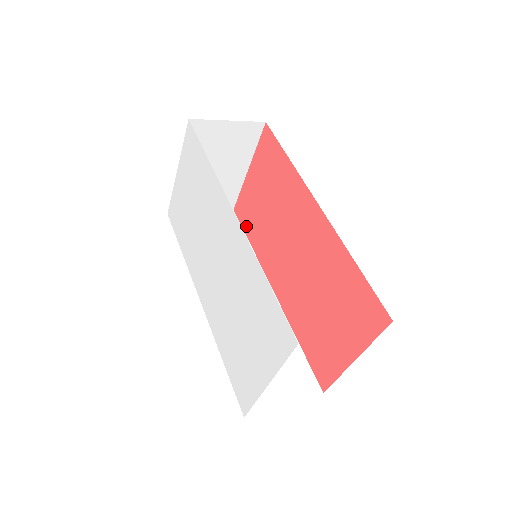
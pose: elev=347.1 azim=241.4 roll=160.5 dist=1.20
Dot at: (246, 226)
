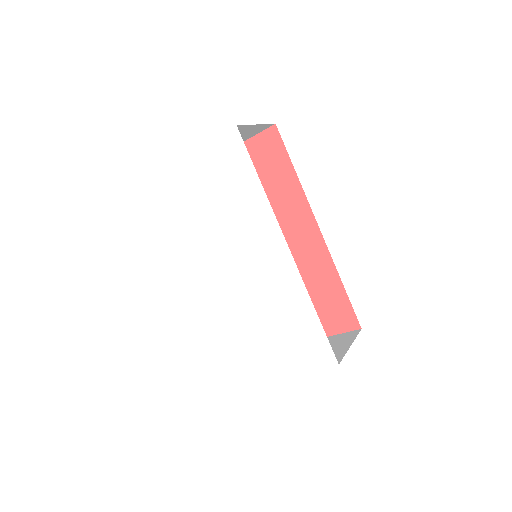
Dot at: occluded
